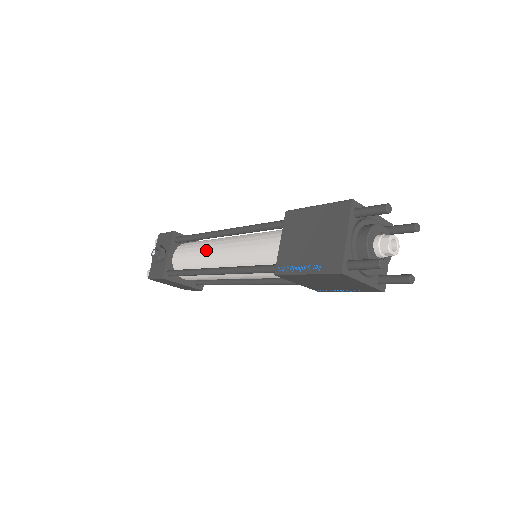
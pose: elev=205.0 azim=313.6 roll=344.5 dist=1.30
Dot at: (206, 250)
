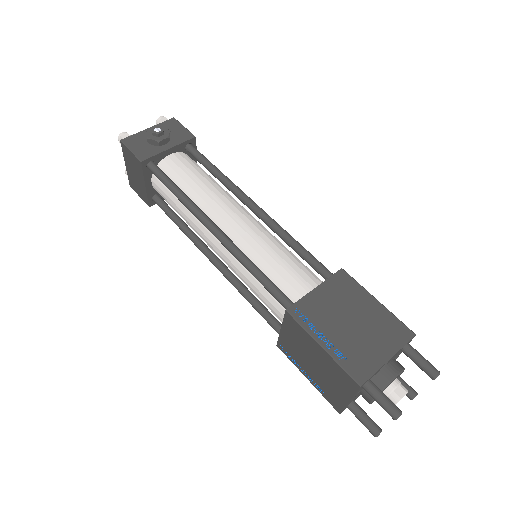
Dot at: (218, 196)
